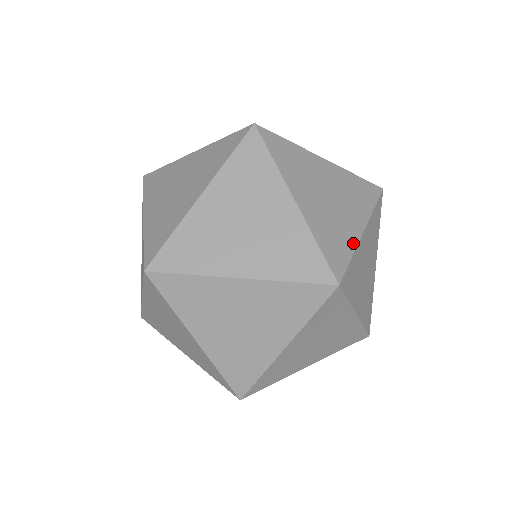
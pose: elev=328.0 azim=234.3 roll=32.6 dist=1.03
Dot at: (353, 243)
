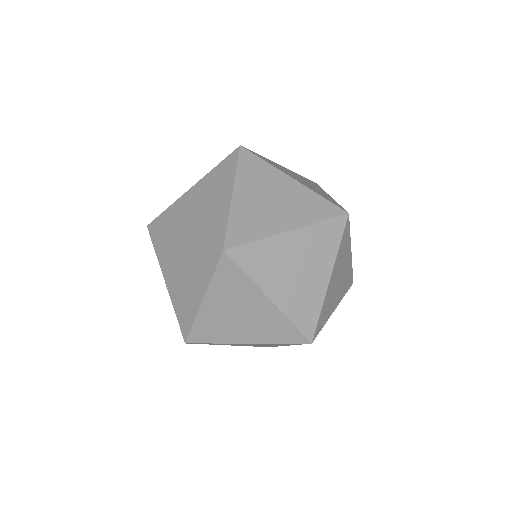
Dot at: (333, 199)
